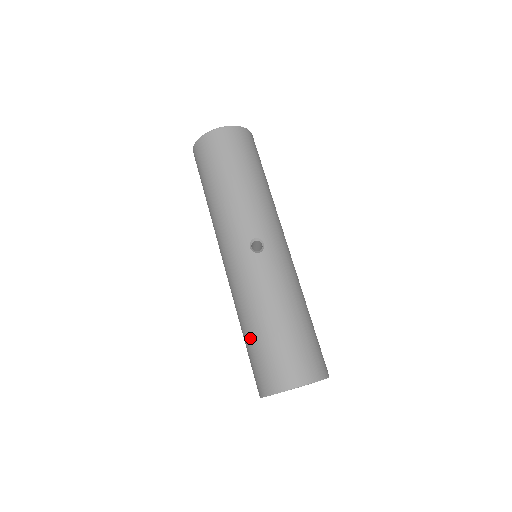
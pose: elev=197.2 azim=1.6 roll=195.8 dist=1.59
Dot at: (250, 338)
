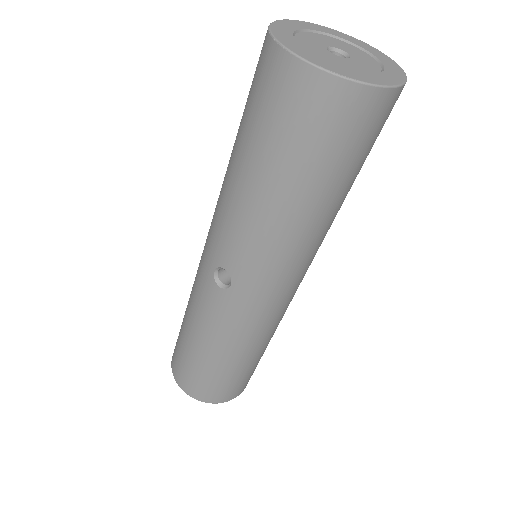
Dot at: occluded
